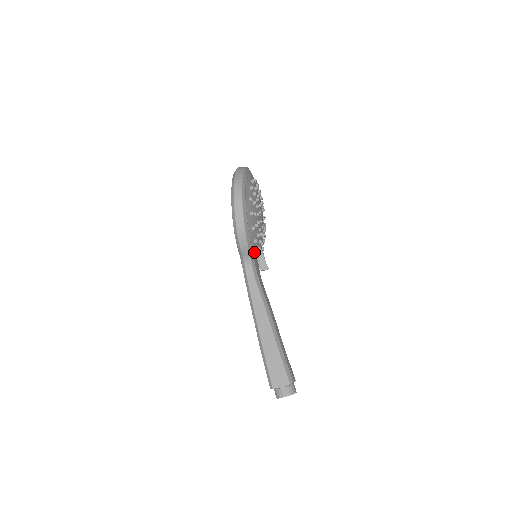
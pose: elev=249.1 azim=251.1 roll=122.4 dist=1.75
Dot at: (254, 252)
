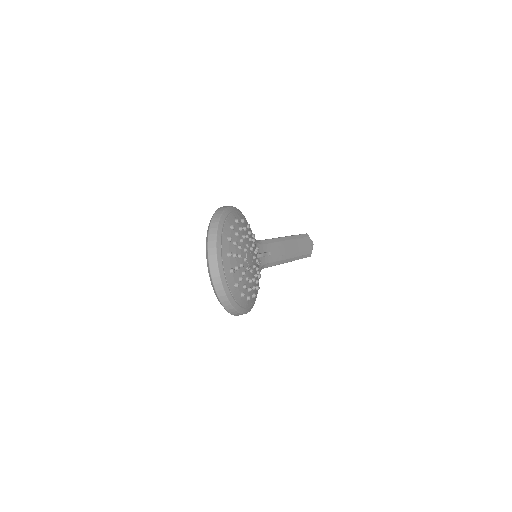
Dot at: occluded
